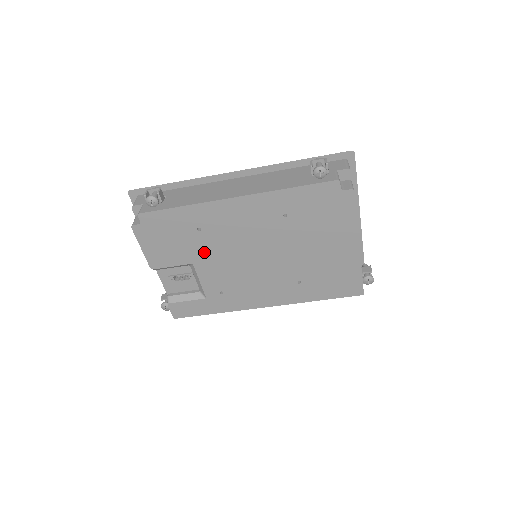
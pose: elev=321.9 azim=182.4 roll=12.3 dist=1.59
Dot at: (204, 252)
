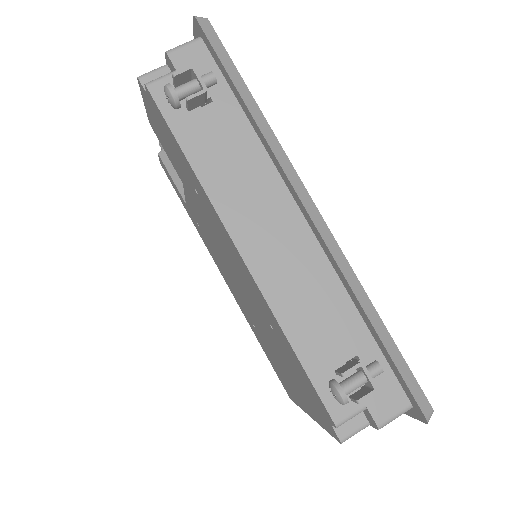
Dot at: (195, 200)
